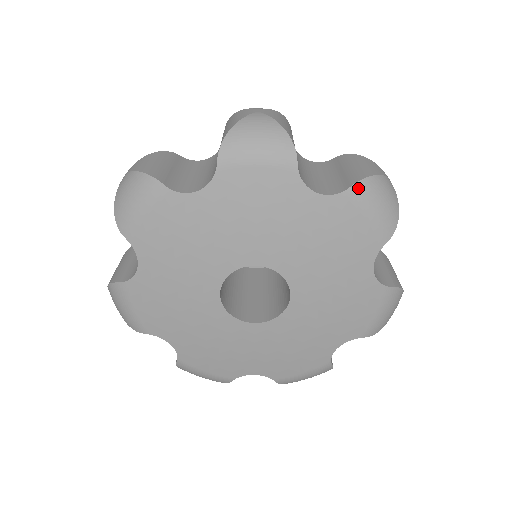
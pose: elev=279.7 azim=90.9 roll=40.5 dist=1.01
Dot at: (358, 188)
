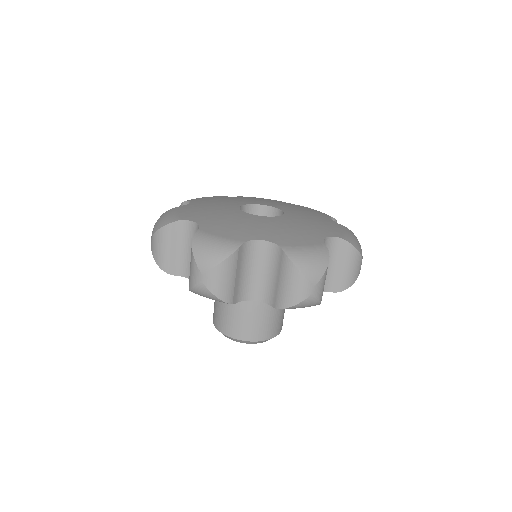
Dot at: (350, 231)
